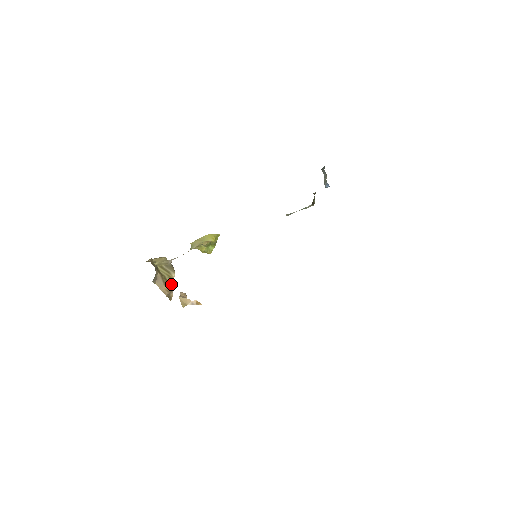
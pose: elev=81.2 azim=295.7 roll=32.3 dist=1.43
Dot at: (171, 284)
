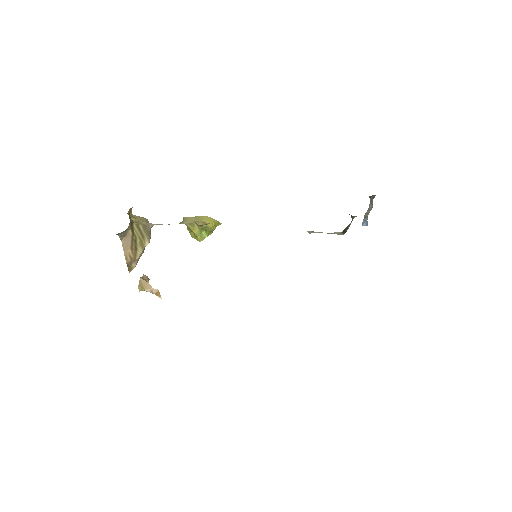
Dot at: (139, 252)
